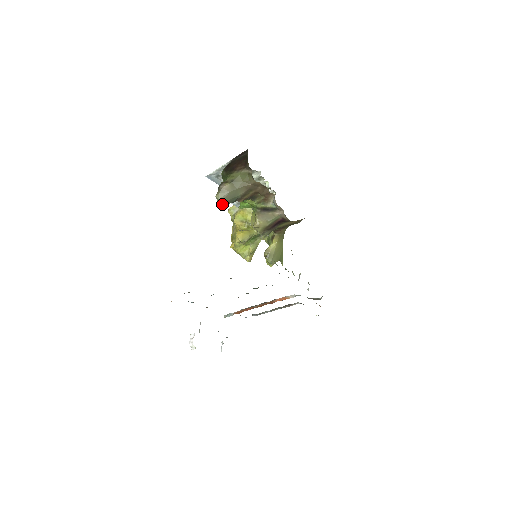
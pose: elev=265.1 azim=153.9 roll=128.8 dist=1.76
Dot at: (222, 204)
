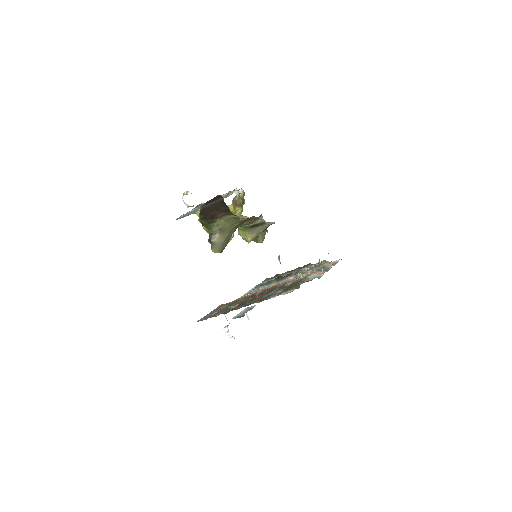
Dot at: occluded
